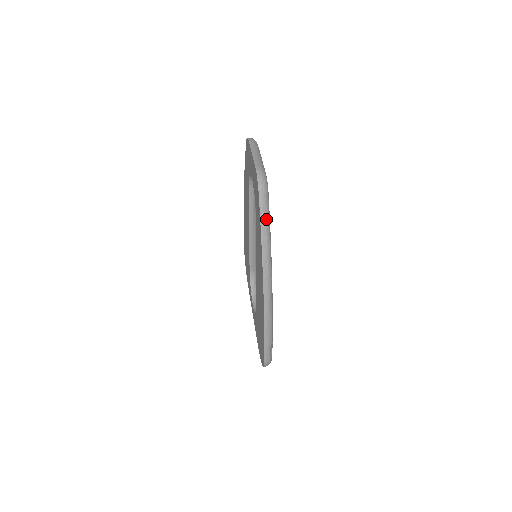
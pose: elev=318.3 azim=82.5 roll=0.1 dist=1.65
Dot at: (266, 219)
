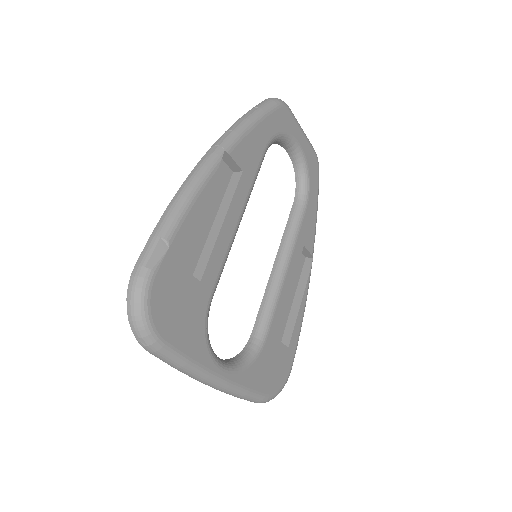
Dot at: (258, 110)
